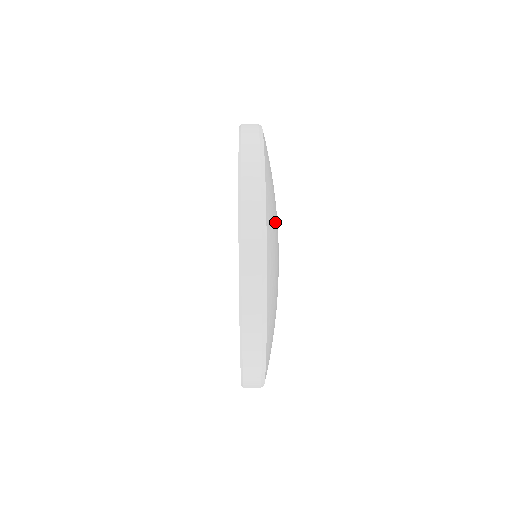
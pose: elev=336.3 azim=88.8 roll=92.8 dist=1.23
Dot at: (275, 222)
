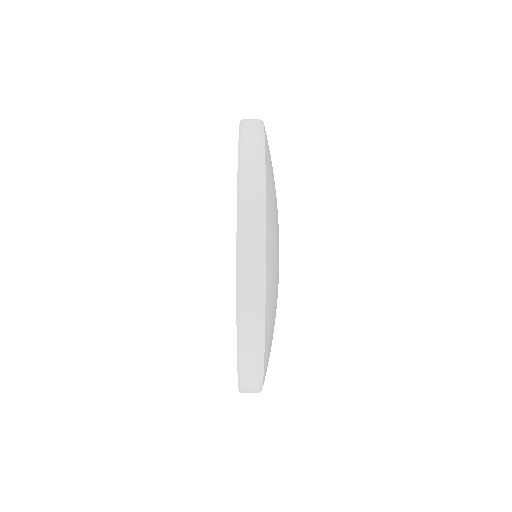
Dot at: occluded
